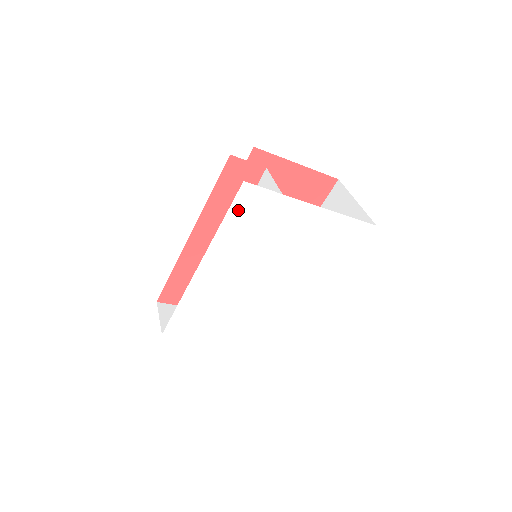
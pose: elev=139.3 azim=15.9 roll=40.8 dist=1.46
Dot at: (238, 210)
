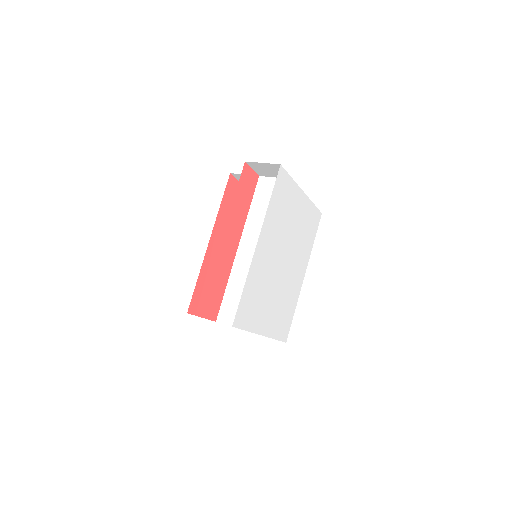
Dot at: (277, 189)
